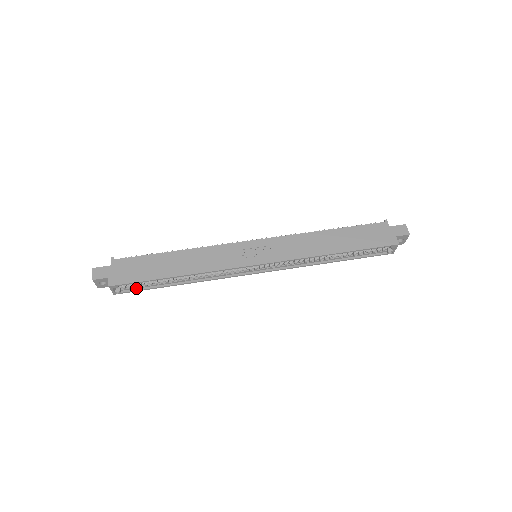
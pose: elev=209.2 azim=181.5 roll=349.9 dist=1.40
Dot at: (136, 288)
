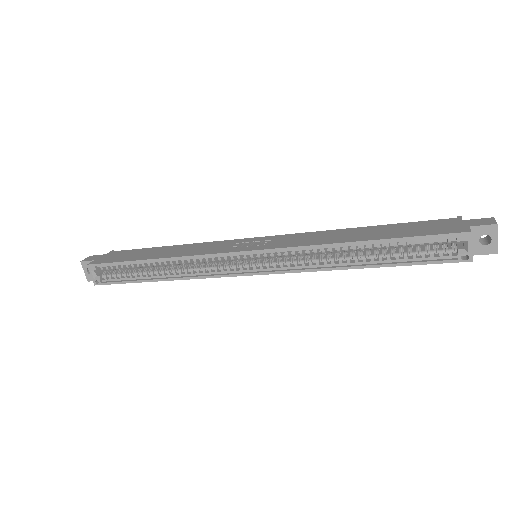
Dot at: (117, 280)
